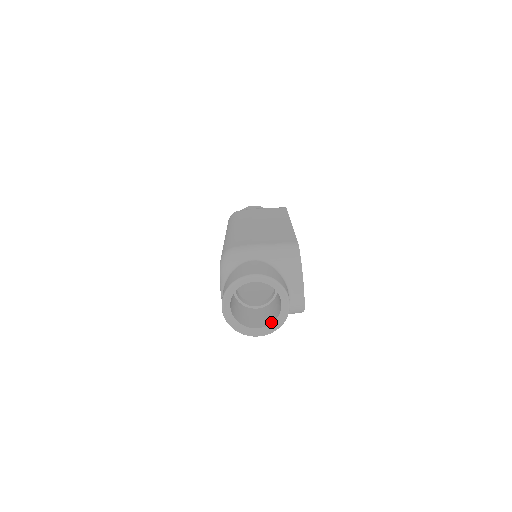
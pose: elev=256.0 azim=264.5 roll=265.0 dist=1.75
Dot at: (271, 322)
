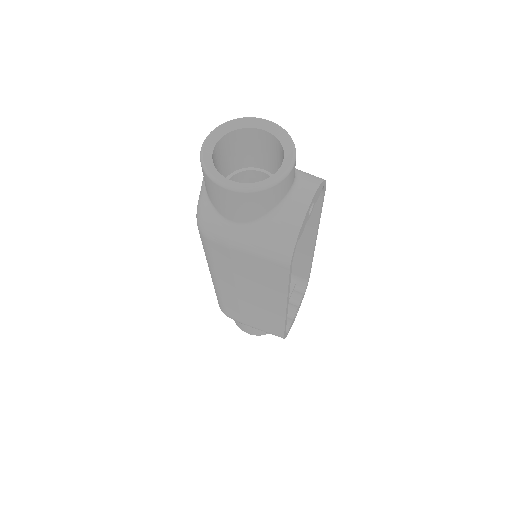
Dot at: (254, 184)
